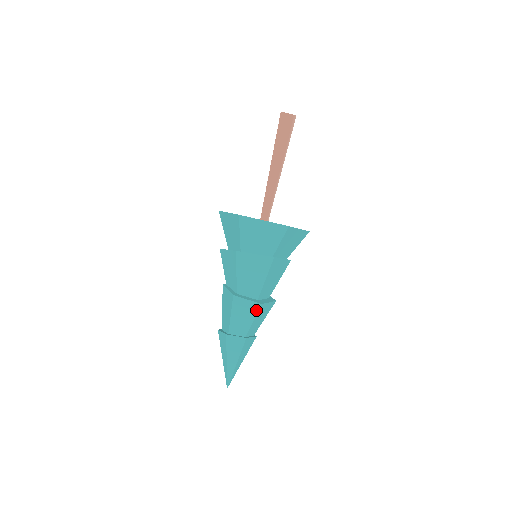
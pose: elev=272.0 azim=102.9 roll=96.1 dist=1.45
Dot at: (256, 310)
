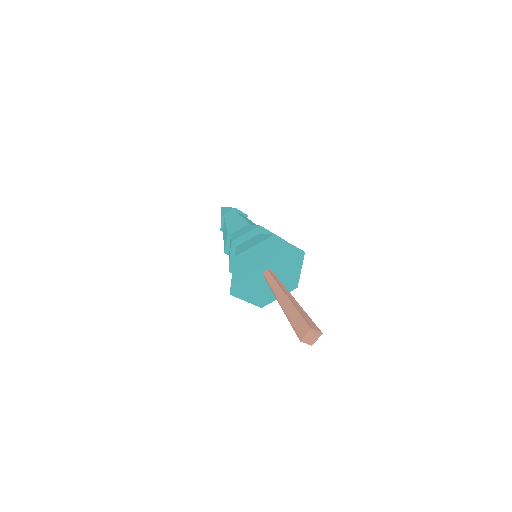
Dot at: occluded
